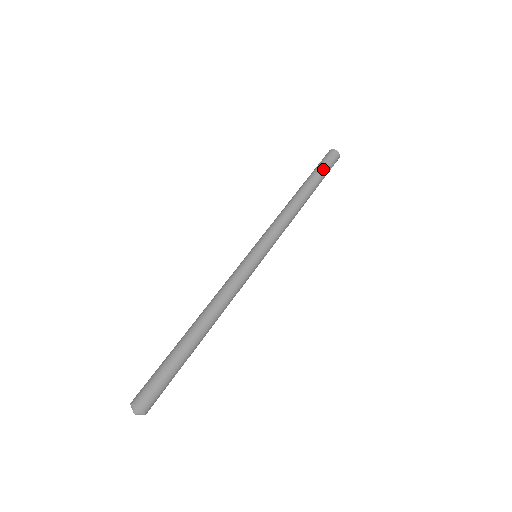
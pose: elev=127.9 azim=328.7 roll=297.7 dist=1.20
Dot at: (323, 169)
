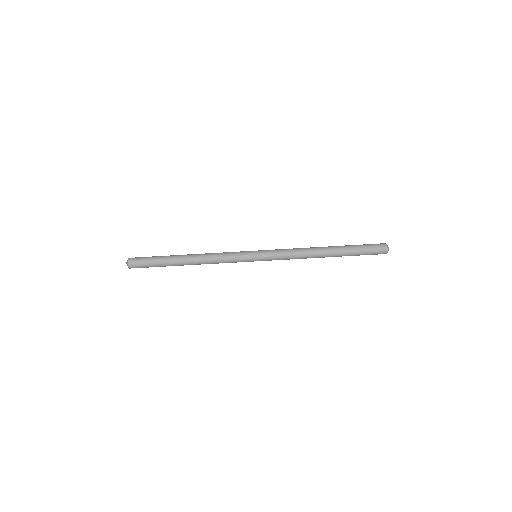
Dot at: (360, 251)
